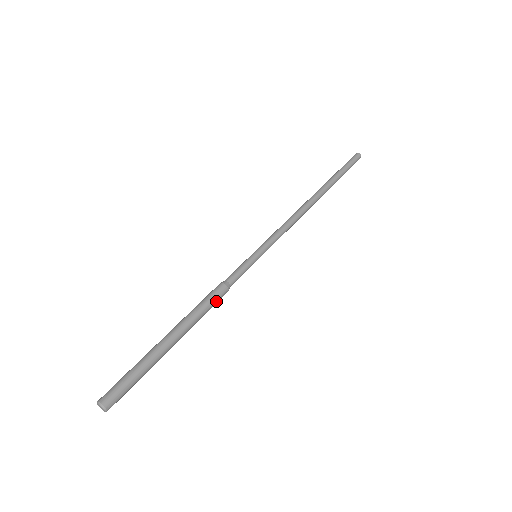
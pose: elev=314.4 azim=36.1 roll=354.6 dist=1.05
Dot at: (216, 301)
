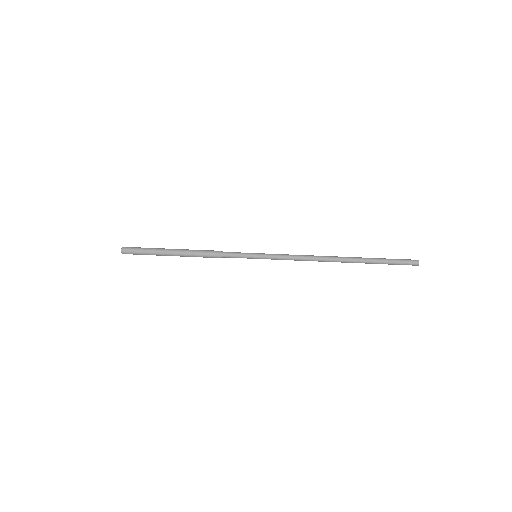
Dot at: (208, 257)
